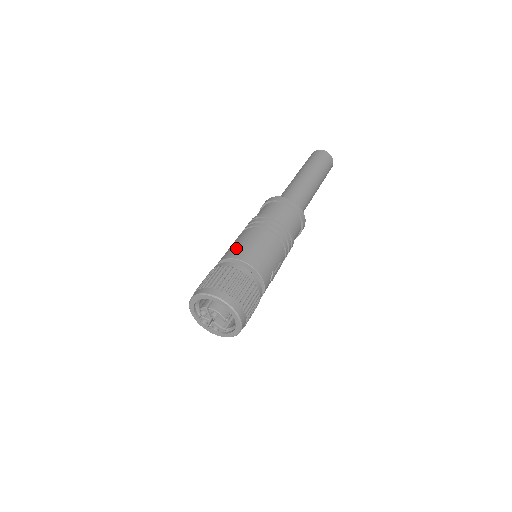
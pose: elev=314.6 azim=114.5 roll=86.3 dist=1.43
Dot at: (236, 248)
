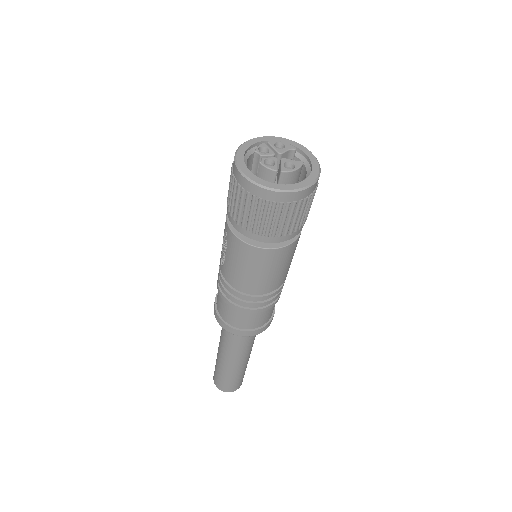
Dot at: occluded
